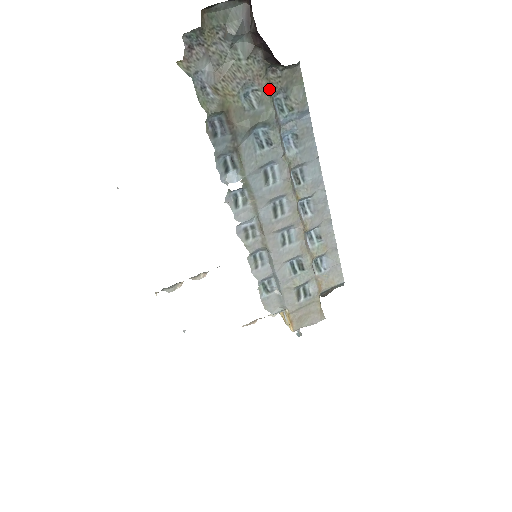
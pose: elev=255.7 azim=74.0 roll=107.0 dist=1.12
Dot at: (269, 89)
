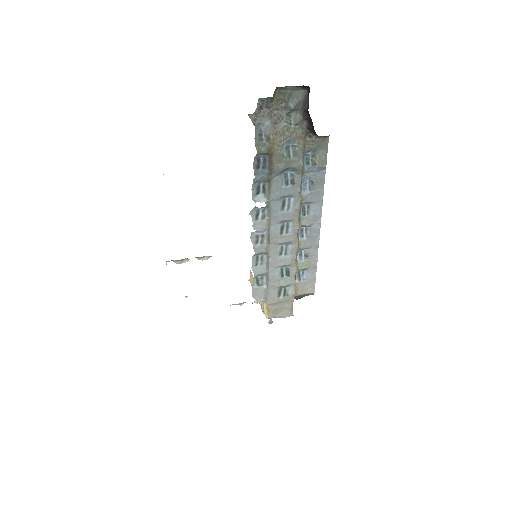
Dot at: (304, 147)
